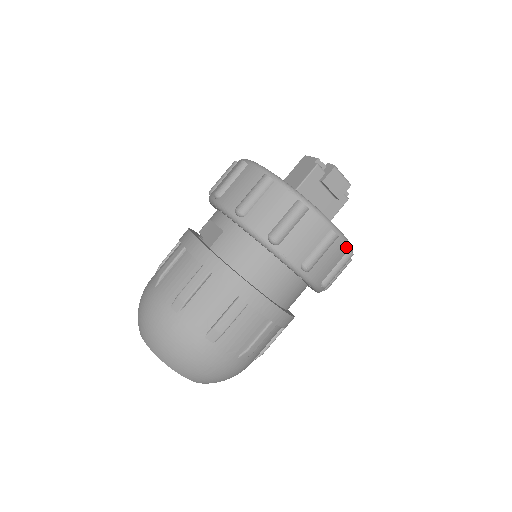
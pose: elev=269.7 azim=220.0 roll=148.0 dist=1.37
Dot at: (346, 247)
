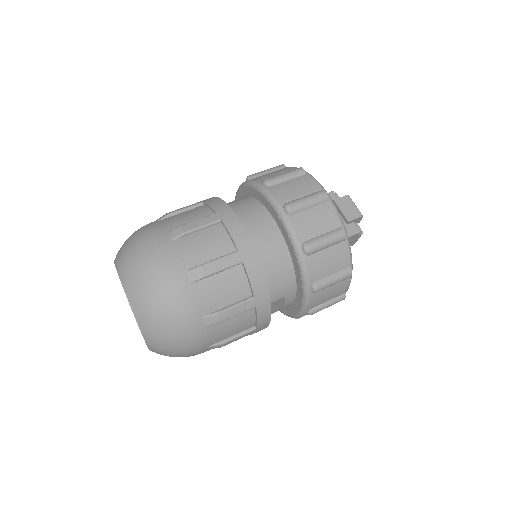
Dot at: (337, 220)
